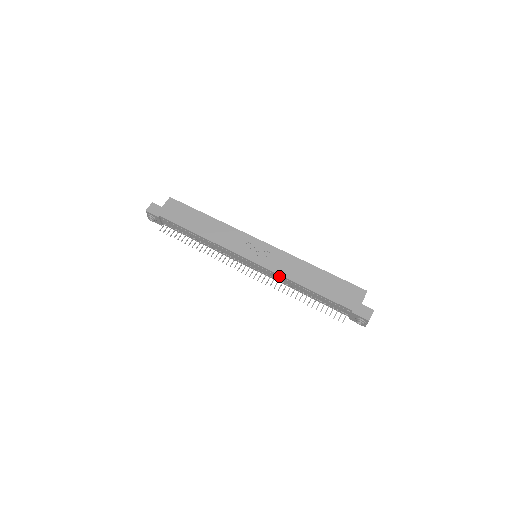
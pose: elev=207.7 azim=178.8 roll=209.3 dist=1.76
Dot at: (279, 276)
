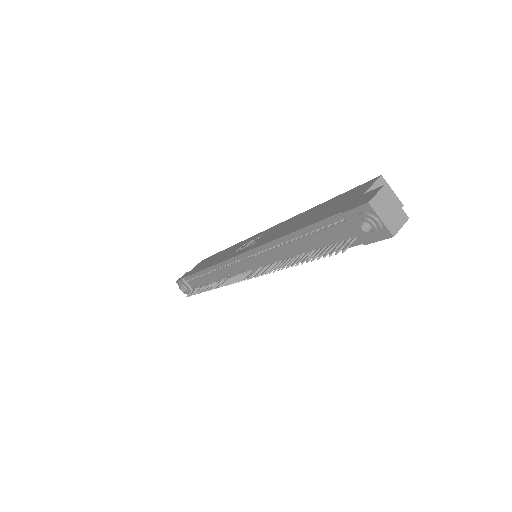
Dot at: (264, 252)
